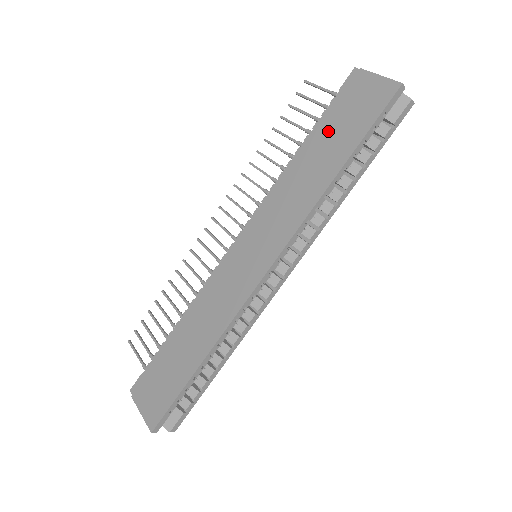
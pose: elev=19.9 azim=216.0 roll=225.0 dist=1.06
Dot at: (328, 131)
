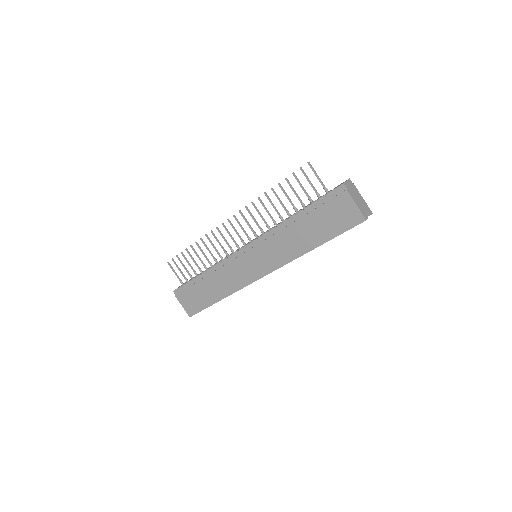
Dot at: (315, 219)
